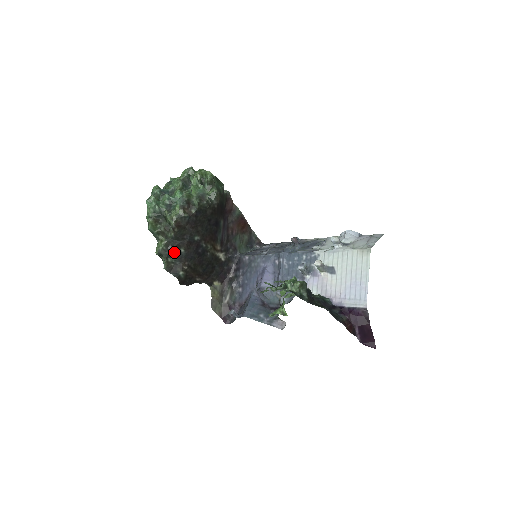
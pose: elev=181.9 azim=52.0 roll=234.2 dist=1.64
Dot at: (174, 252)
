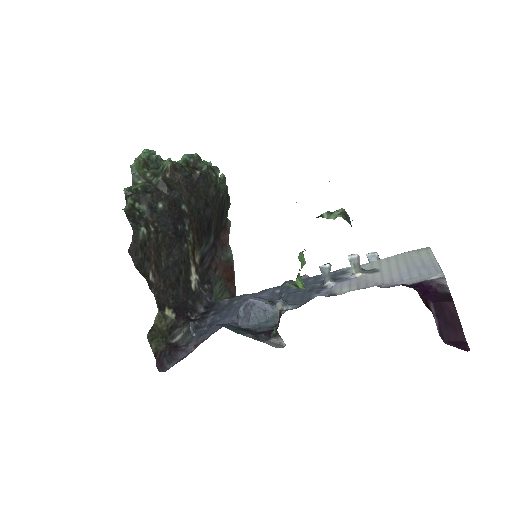
Dot at: (149, 199)
